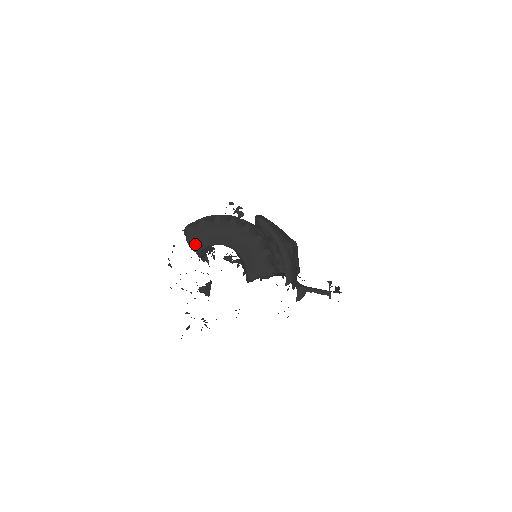
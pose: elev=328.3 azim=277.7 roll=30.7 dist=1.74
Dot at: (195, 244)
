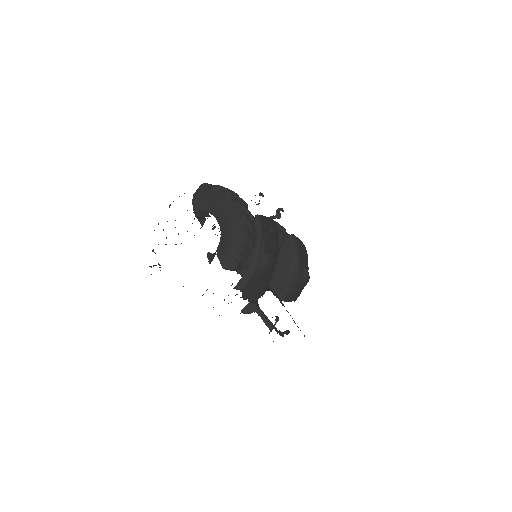
Dot at: (197, 202)
